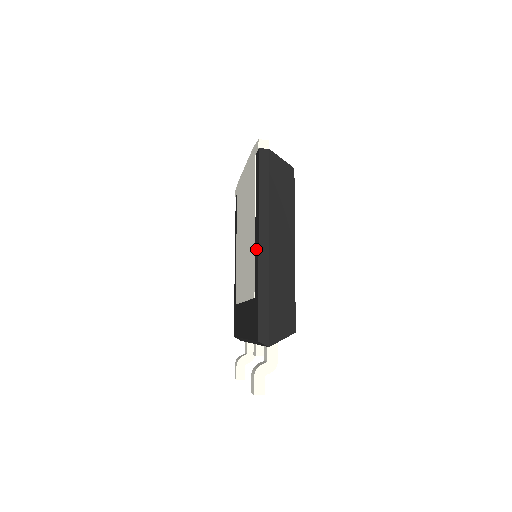
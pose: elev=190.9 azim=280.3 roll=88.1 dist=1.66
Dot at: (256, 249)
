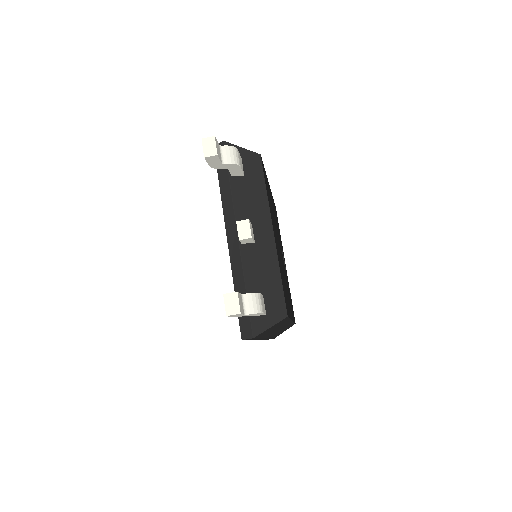
Dot at: occluded
